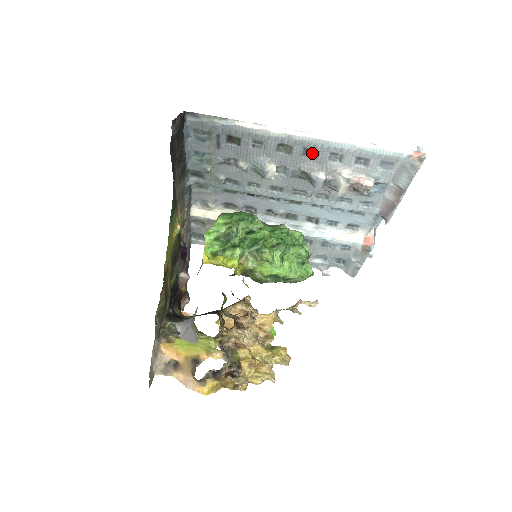
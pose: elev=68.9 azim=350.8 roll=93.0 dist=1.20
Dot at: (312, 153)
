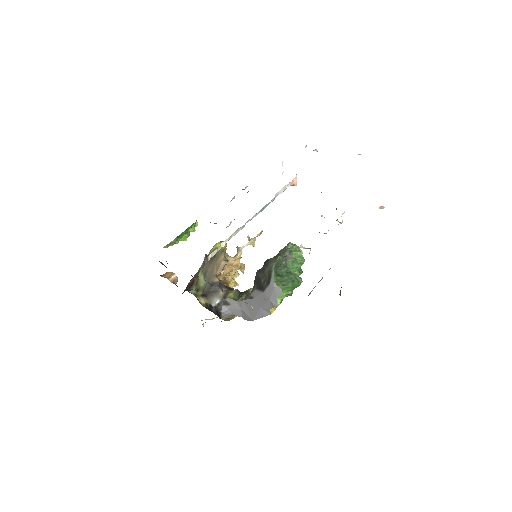
Dot at: occluded
